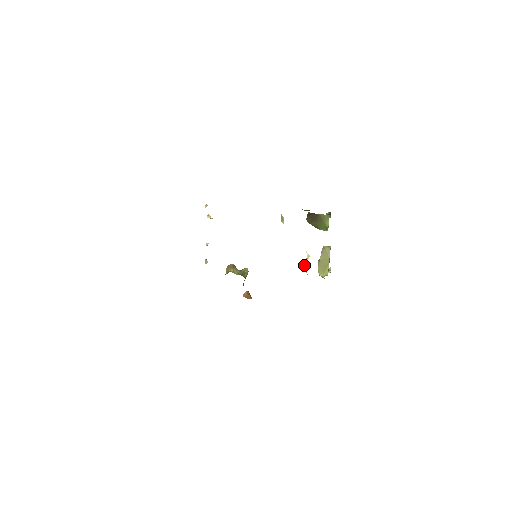
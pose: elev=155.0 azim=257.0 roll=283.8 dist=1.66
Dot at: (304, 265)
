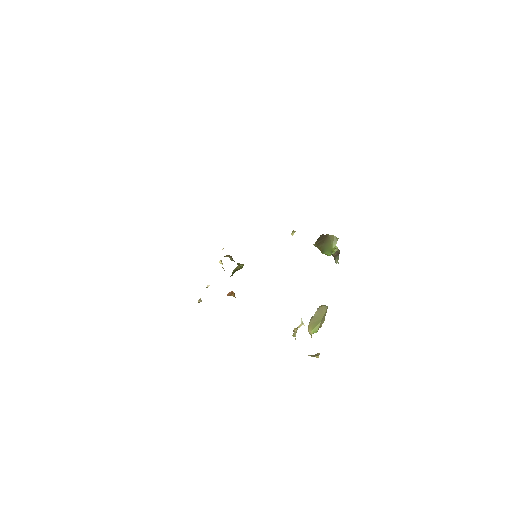
Dot at: (295, 331)
